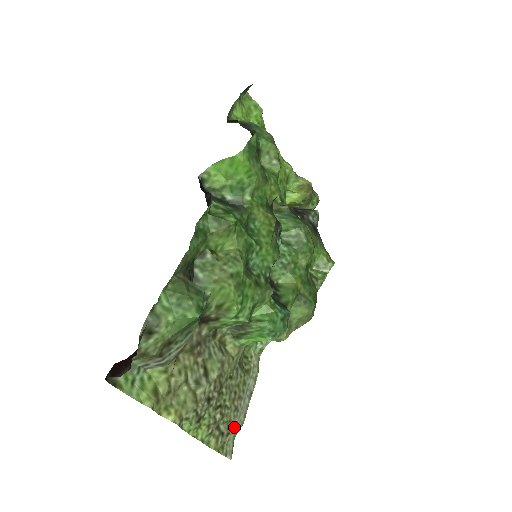
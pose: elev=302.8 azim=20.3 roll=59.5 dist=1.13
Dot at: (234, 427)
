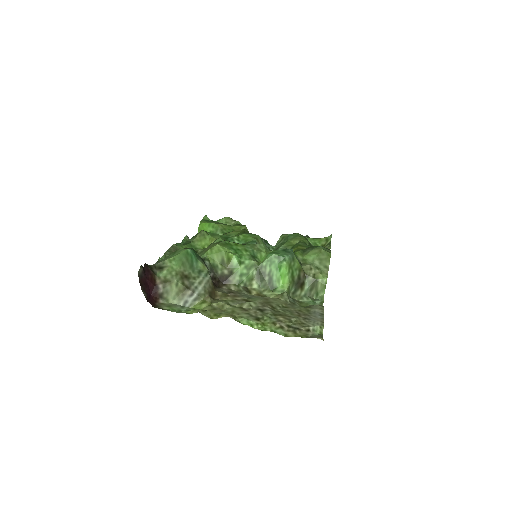
Dot at: (312, 326)
